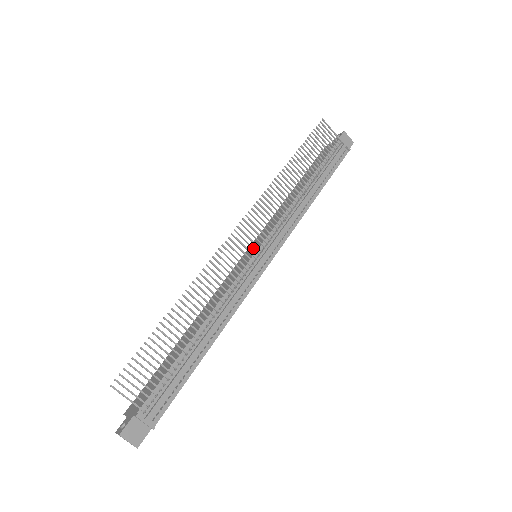
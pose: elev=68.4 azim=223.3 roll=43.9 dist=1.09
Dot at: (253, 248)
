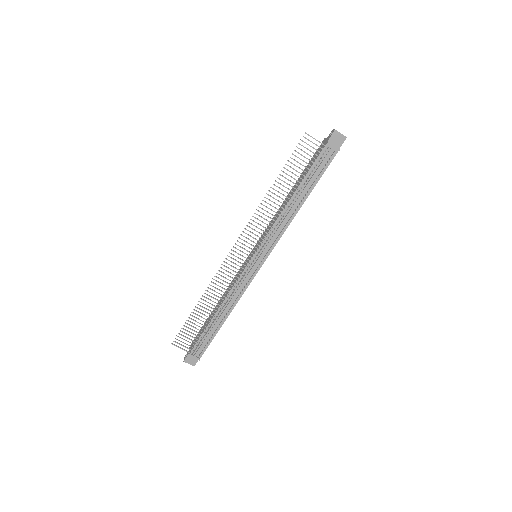
Dot at: (247, 259)
